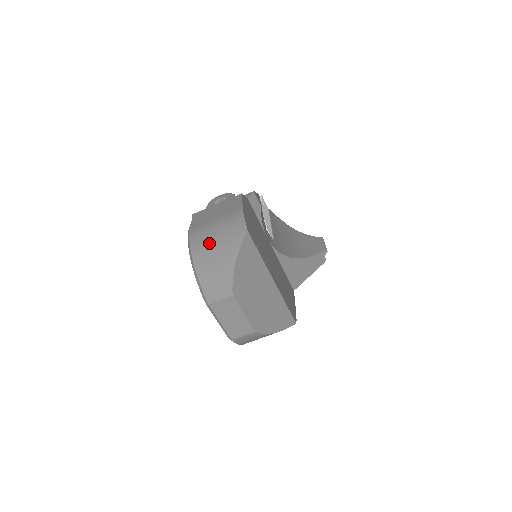
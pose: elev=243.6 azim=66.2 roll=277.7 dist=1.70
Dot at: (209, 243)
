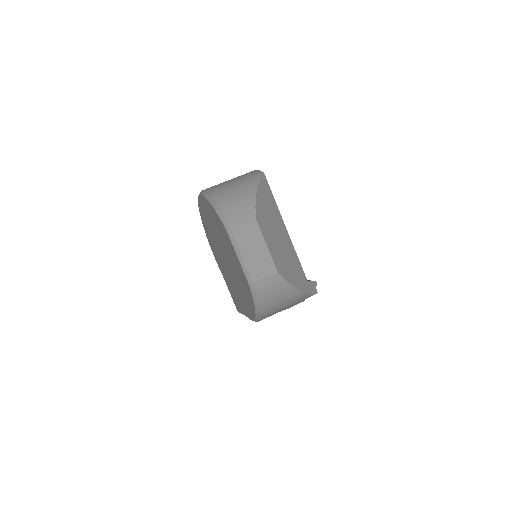
Dot at: (226, 186)
